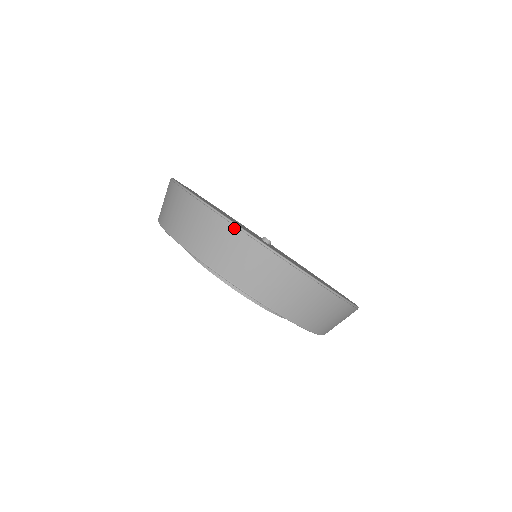
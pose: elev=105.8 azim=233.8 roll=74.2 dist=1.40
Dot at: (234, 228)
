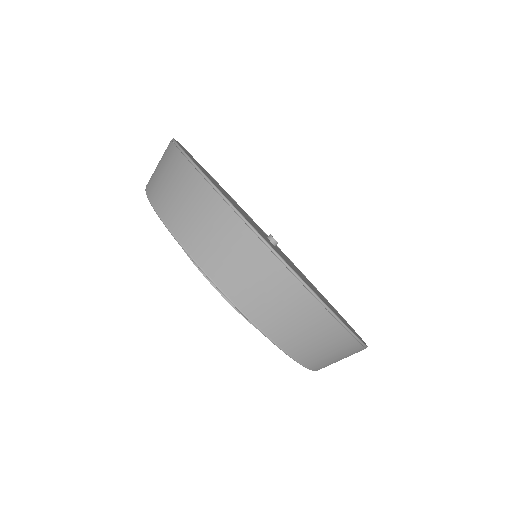
Dot at: (219, 199)
